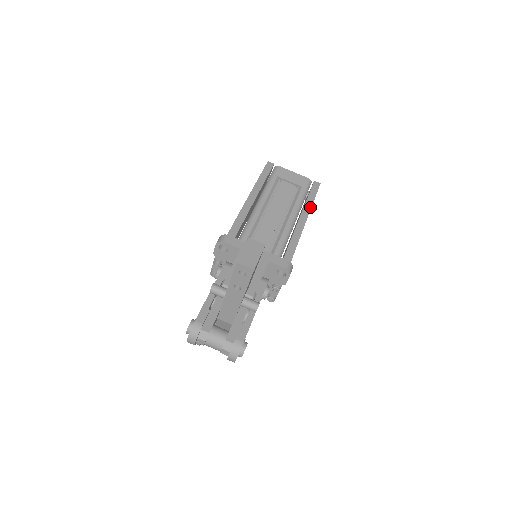
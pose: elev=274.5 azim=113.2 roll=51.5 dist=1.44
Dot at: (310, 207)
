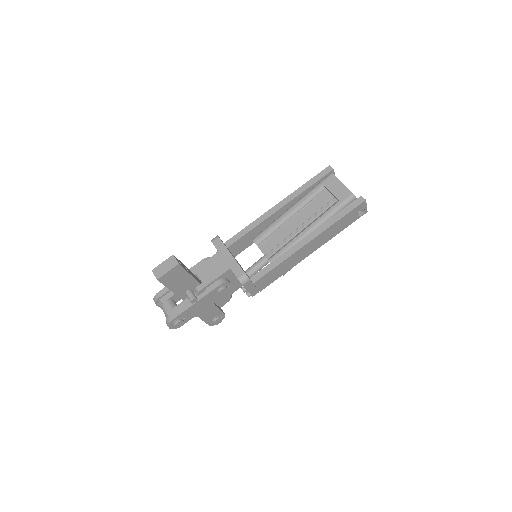
Dot at: (330, 224)
